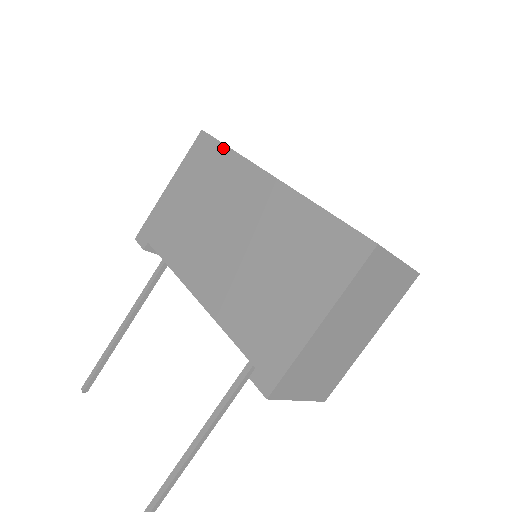
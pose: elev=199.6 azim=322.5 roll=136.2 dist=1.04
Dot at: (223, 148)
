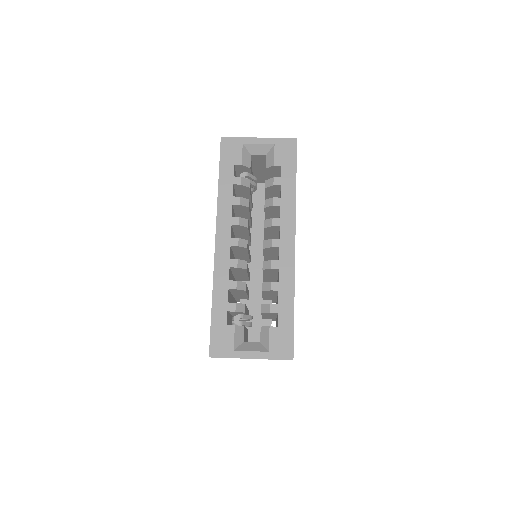
Dot at: (219, 177)
